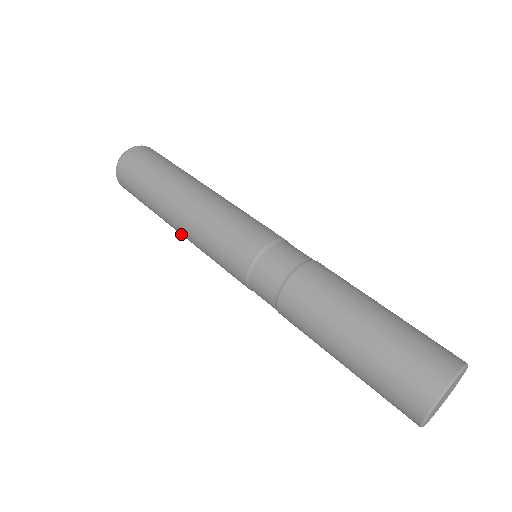
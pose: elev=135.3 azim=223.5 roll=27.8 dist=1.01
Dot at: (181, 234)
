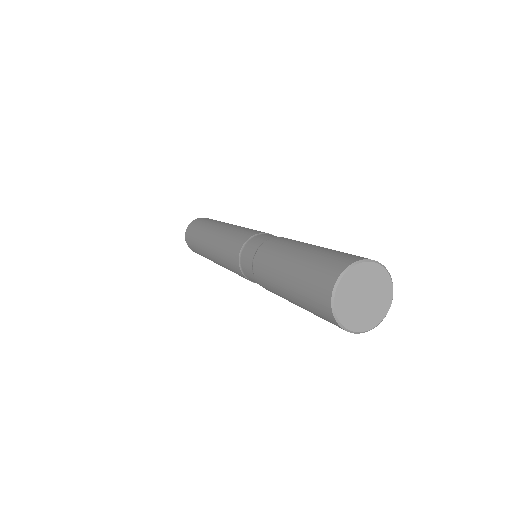
Dot at: (210, 253)
